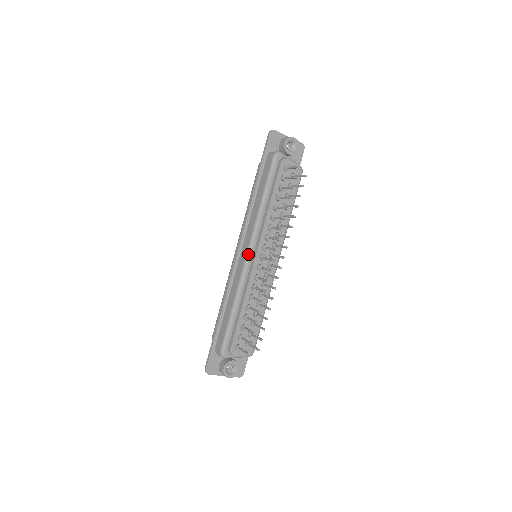
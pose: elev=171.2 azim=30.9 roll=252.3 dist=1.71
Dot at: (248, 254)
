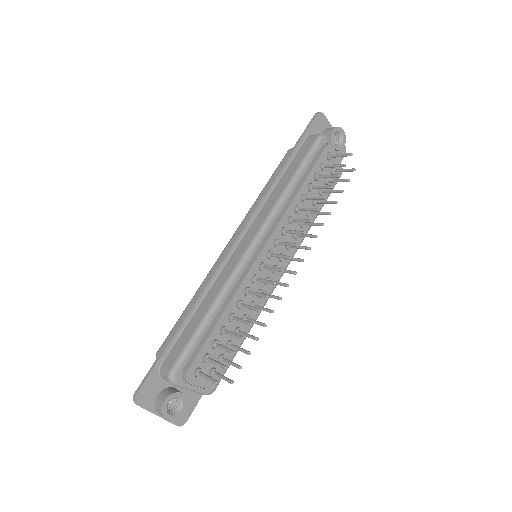
Dot at: (253, 243)
